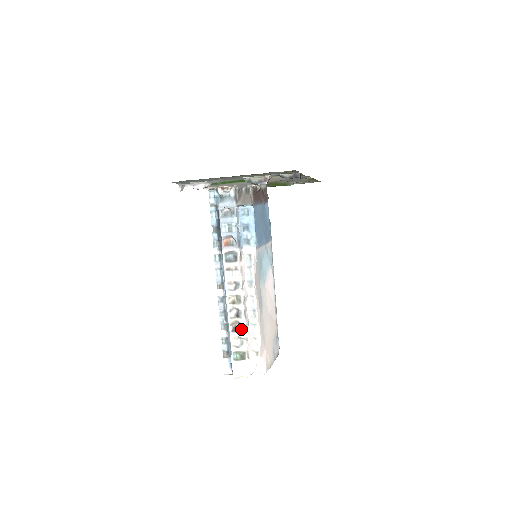
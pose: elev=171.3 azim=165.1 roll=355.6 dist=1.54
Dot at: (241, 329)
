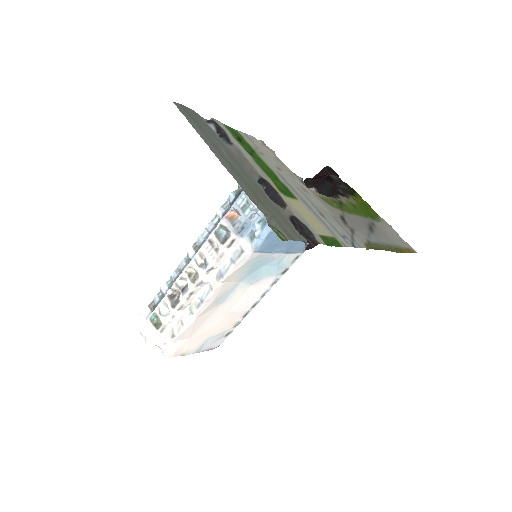
Dot at: (175, 303)
